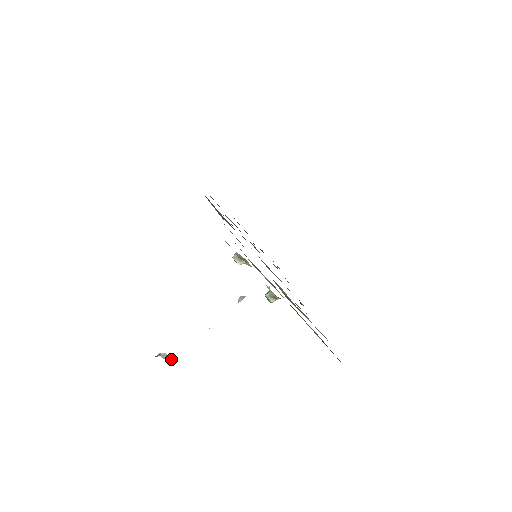
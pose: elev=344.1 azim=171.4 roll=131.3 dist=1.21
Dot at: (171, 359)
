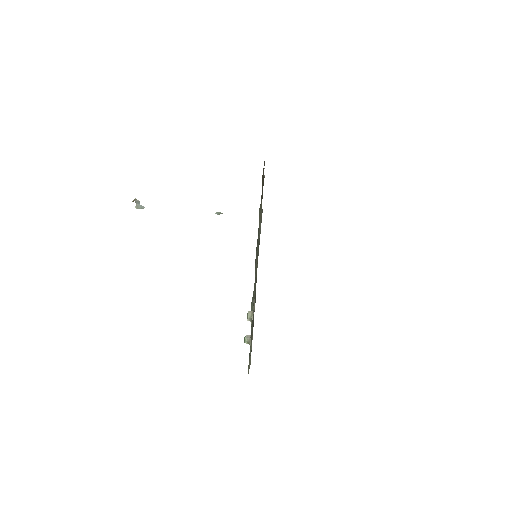
Dot at: (140, 206)
